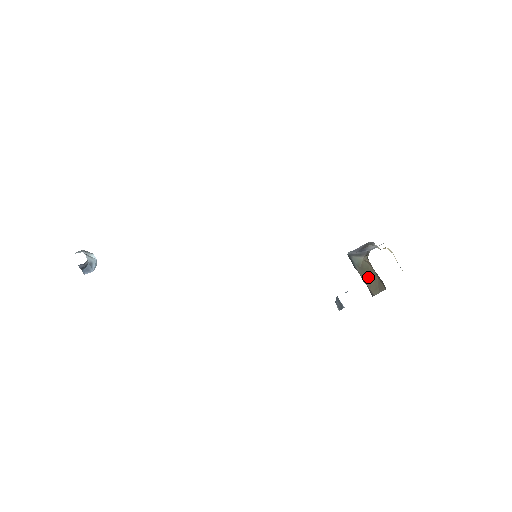
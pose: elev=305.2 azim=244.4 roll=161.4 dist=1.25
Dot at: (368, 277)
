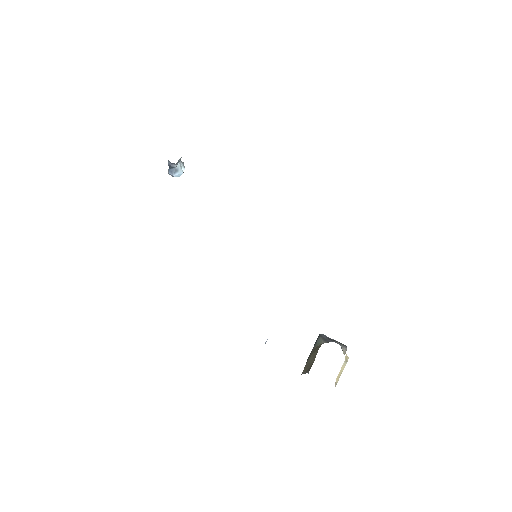
Dot at: (311, 357)
